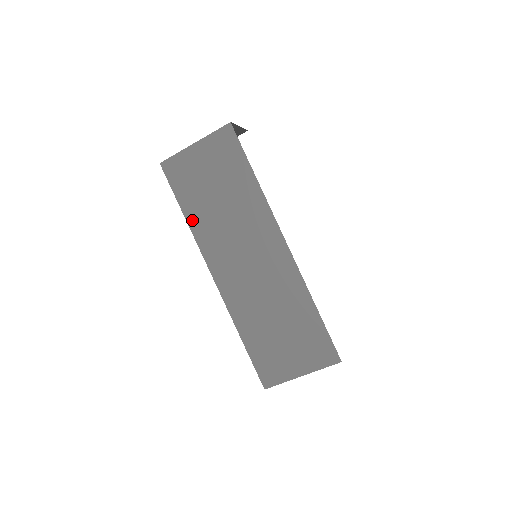
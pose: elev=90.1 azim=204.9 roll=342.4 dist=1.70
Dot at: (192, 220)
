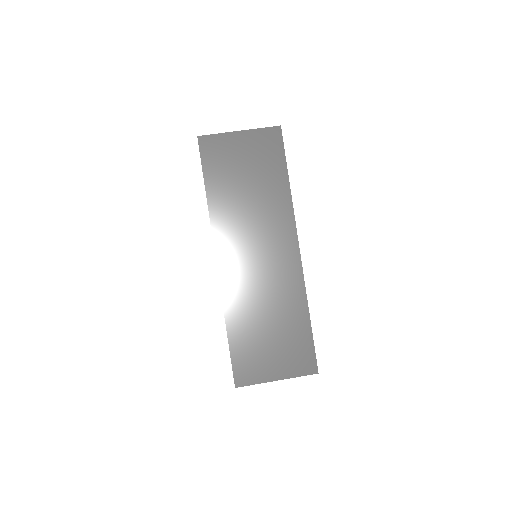
Dot at: (213, 201)
